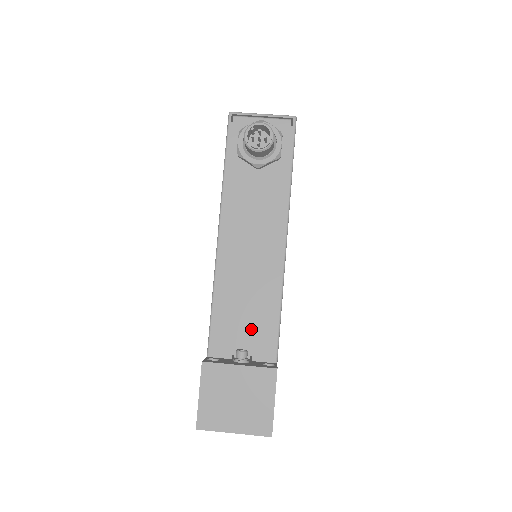
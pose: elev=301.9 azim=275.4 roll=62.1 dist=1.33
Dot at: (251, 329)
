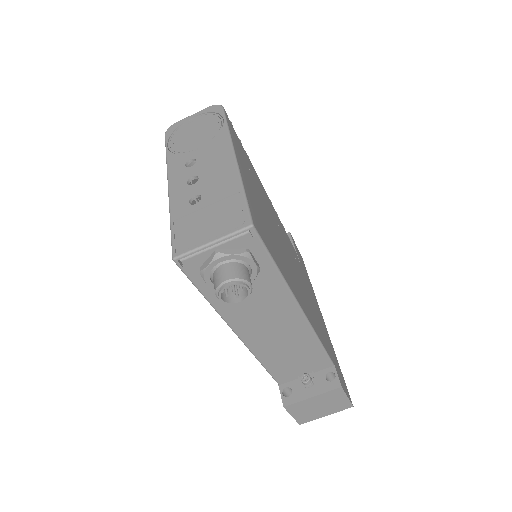
Dot at: (304, 362)
